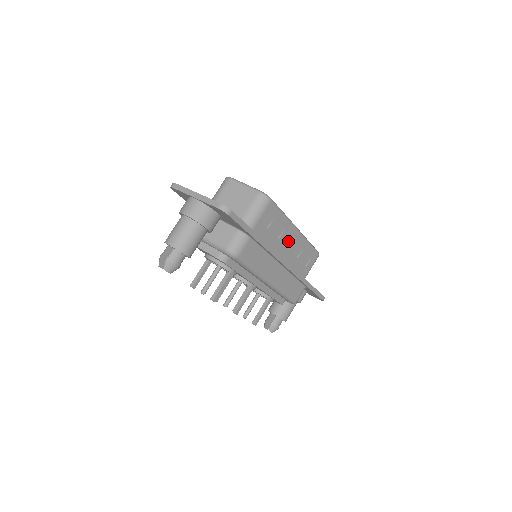
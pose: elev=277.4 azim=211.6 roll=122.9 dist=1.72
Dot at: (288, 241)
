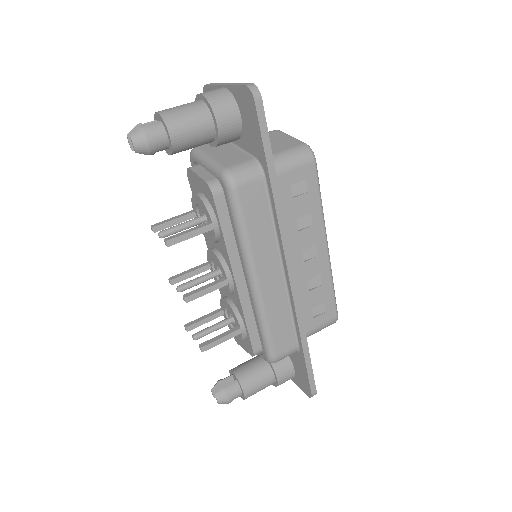
Dot at: (308, 250)
